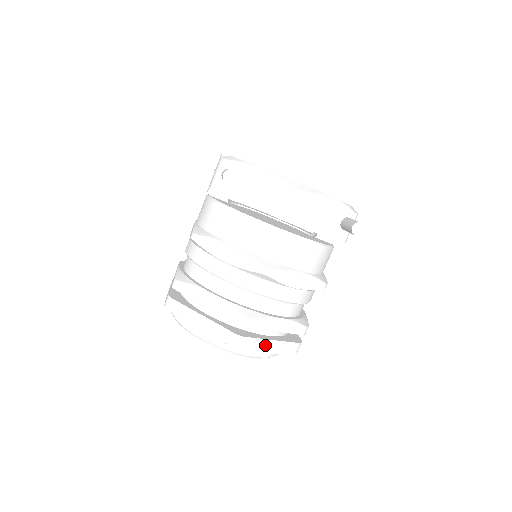
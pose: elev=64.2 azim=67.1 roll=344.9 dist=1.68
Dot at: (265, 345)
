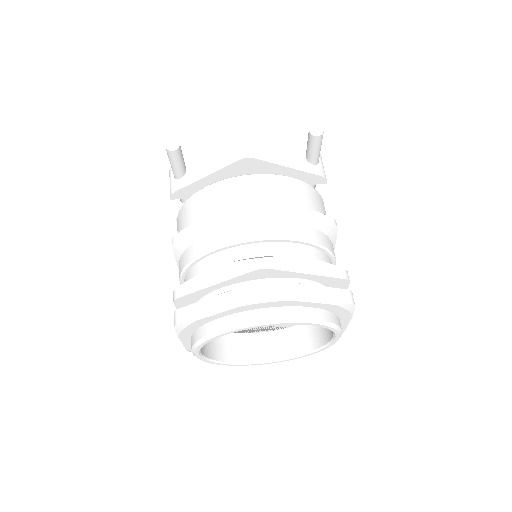
Dot at: (304, 292)
